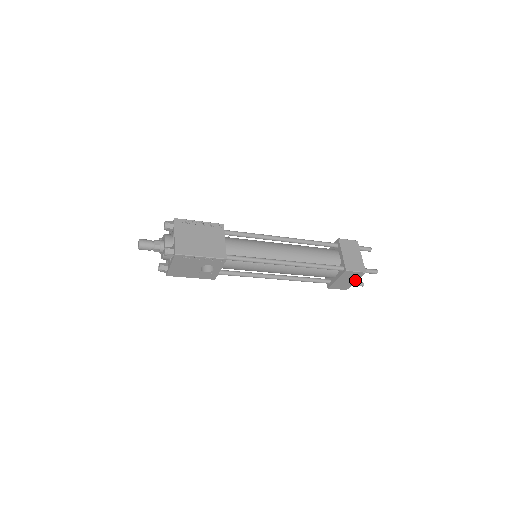
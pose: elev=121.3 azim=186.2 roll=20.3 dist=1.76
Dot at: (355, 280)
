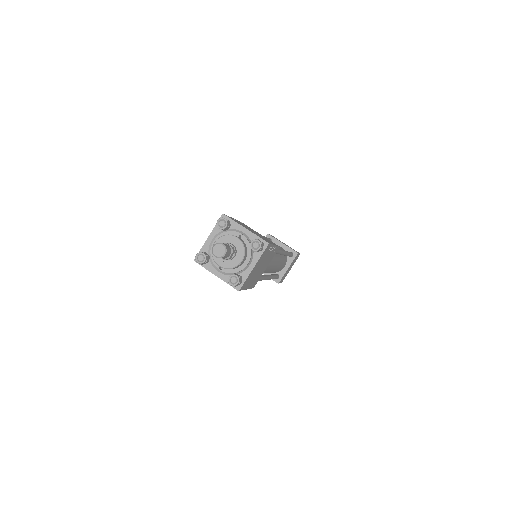
Dot at: occluded
